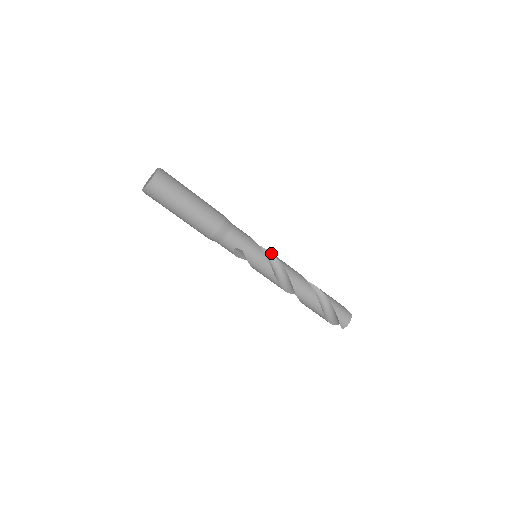
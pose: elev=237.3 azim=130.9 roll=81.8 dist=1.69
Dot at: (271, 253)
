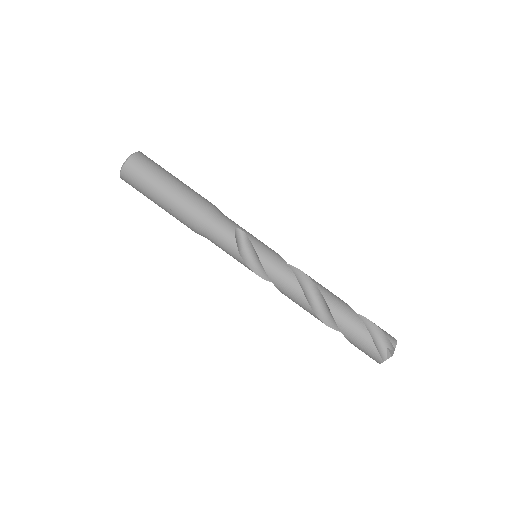
Dot at: occluded
